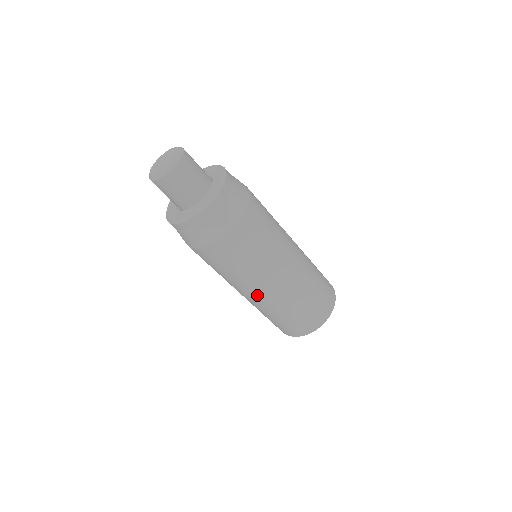
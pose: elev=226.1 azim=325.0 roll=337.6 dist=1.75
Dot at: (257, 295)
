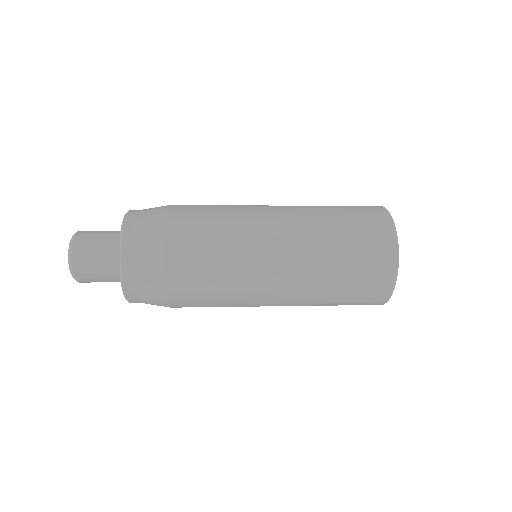
Dot at: (279, 297)
